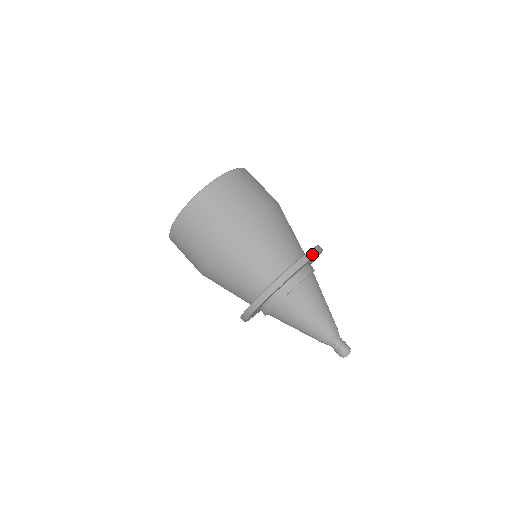
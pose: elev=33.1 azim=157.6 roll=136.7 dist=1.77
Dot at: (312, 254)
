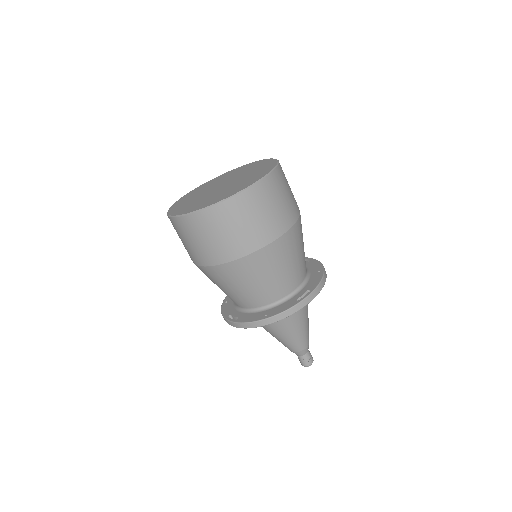
Dot at: occluded
